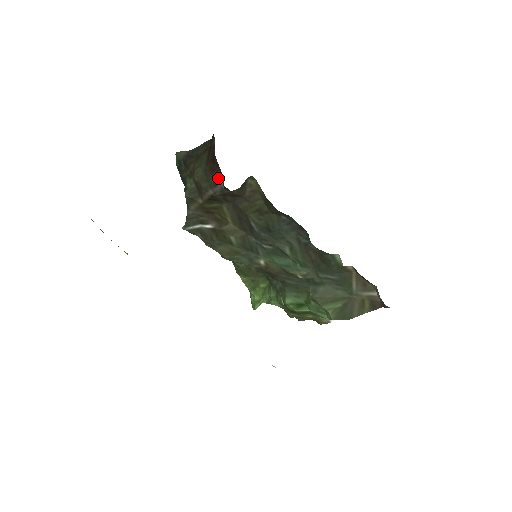
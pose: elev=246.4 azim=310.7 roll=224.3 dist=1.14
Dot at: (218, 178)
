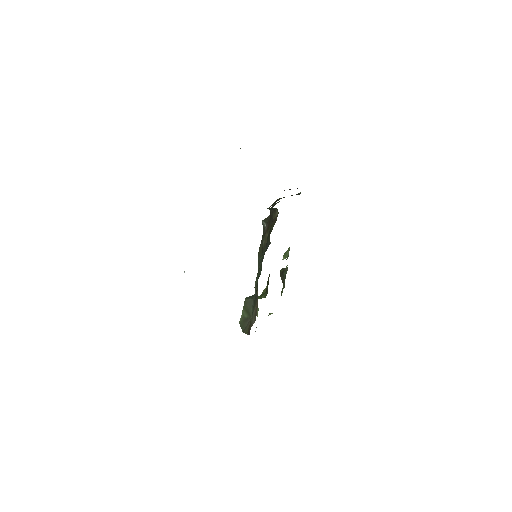
Dot at: (276, 201)
